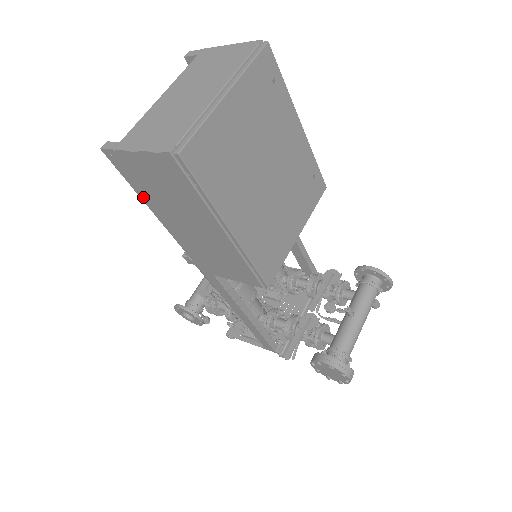
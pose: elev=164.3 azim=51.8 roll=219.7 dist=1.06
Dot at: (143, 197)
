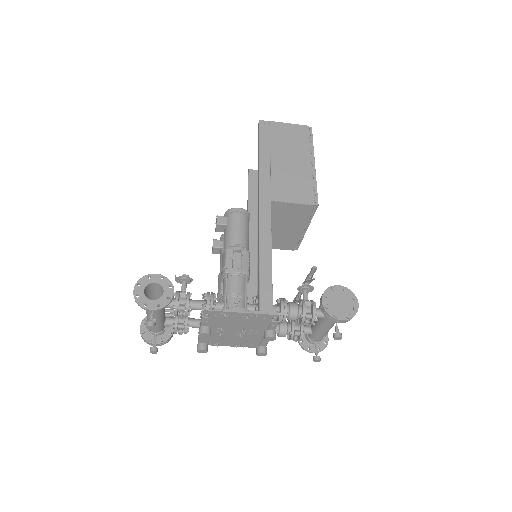
Dot at: (262, 144)
